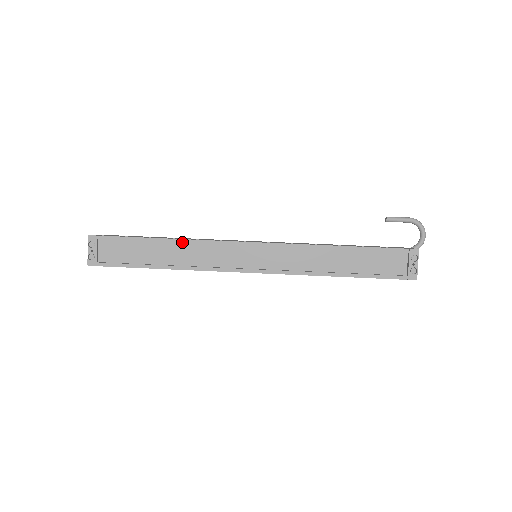
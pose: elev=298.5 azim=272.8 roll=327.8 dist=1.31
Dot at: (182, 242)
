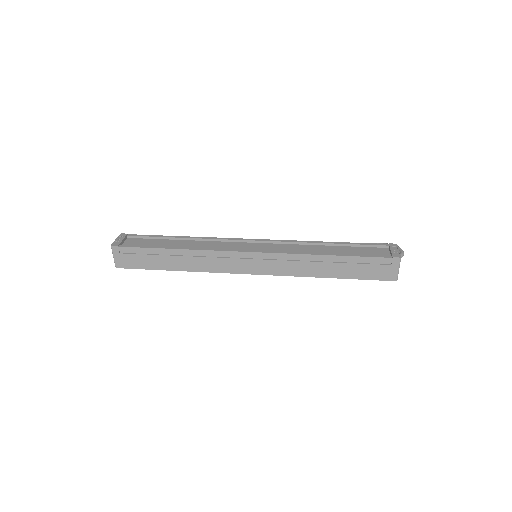
Dot at: (195, 238)
